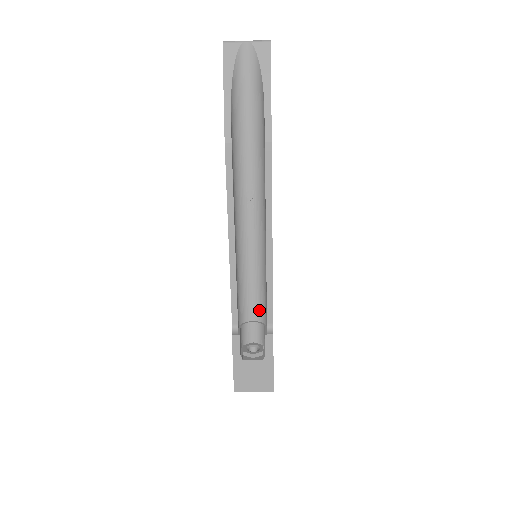
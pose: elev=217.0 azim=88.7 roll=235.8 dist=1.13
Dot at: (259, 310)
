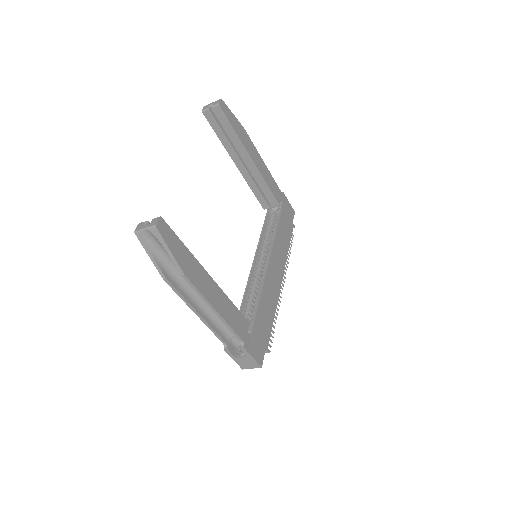
Dot at: occluded
